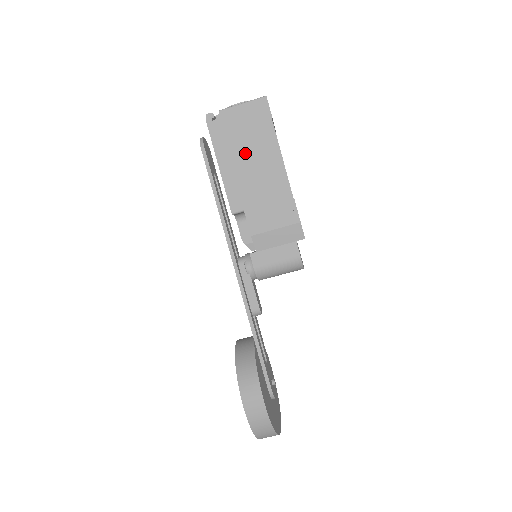
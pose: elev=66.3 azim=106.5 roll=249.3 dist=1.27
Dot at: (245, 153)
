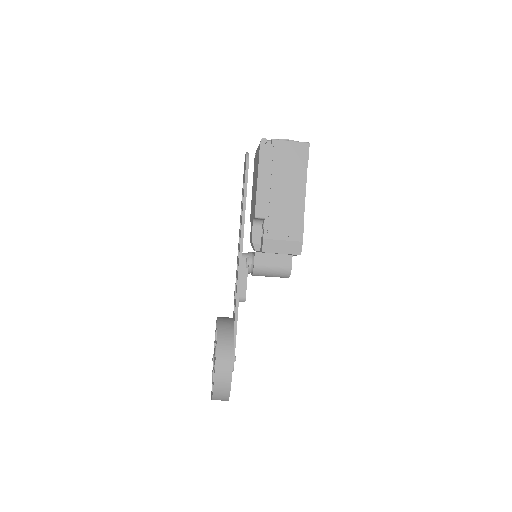
Dot at: (280, 177)
